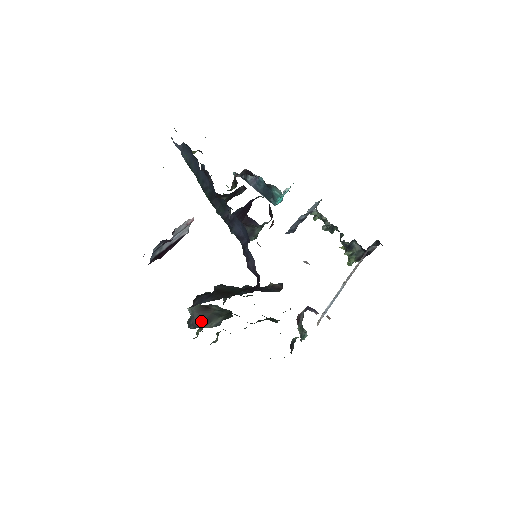
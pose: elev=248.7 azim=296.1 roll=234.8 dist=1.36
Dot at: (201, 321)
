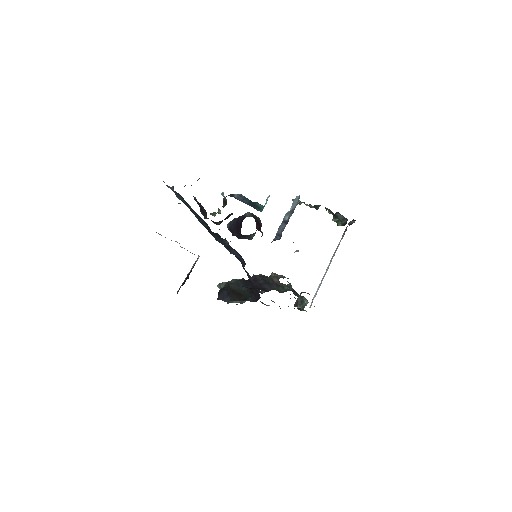
Dot at: occluded
